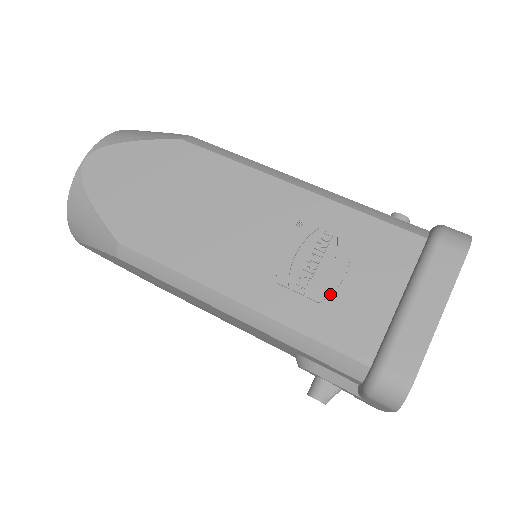
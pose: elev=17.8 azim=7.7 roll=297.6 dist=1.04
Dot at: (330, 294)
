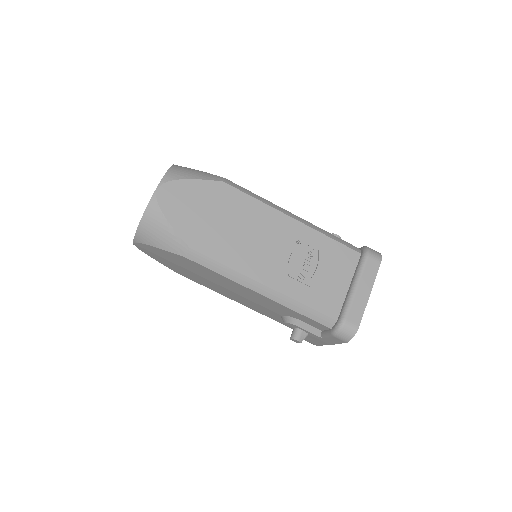
Dot at: (316, 283)
